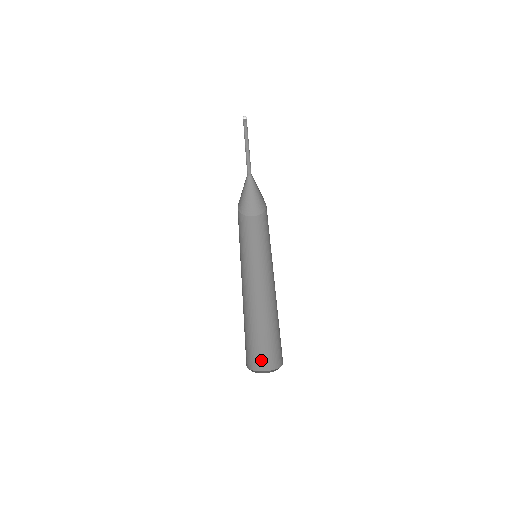
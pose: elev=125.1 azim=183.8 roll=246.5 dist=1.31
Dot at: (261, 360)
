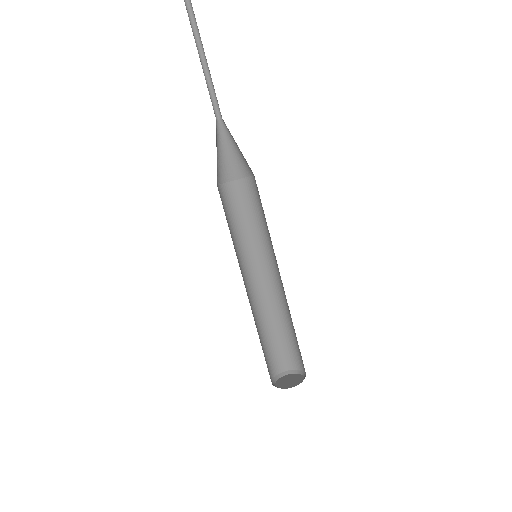
Dot at: (278, 362)
